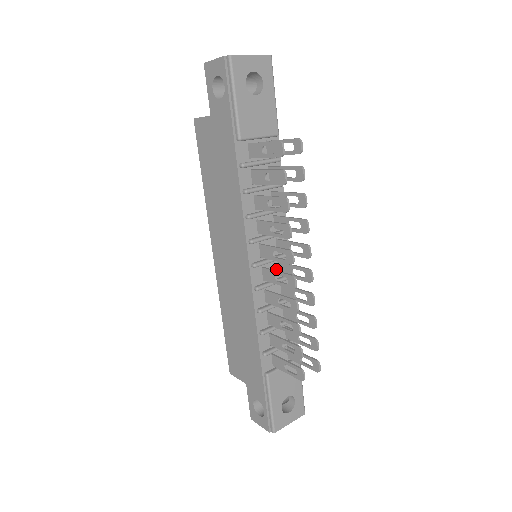
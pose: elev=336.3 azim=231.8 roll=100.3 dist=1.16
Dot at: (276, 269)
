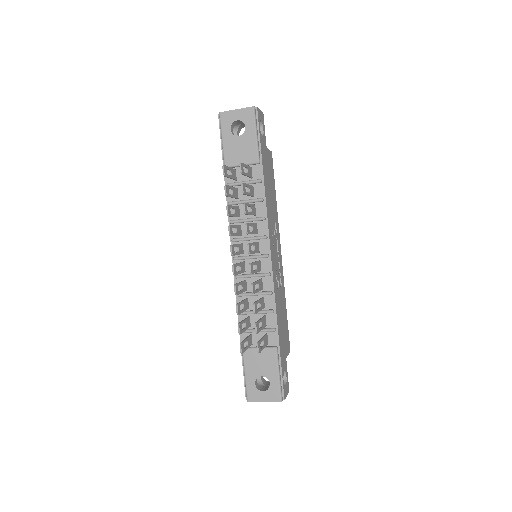
Dot at: occluded
